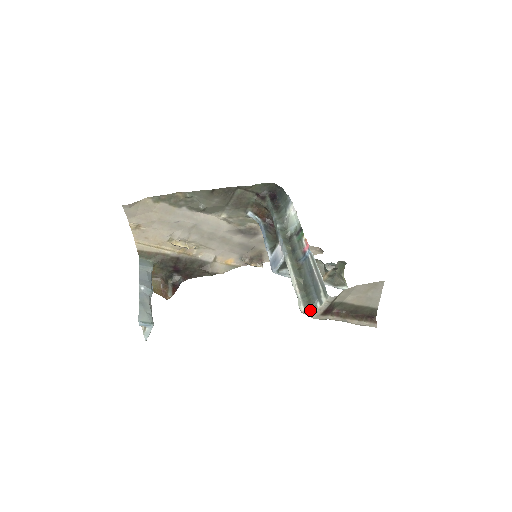
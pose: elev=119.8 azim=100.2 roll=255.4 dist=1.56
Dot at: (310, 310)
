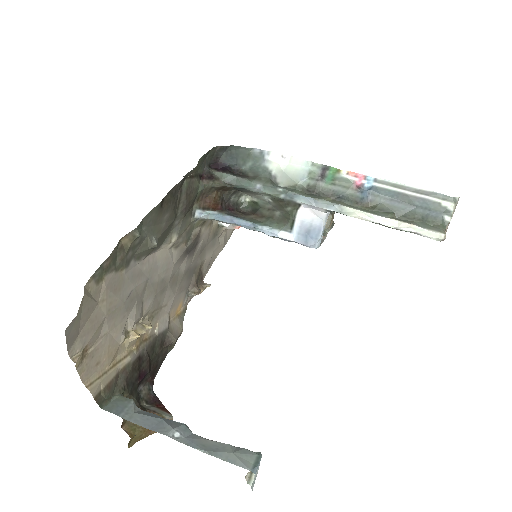
Dot at: (445, 231)
